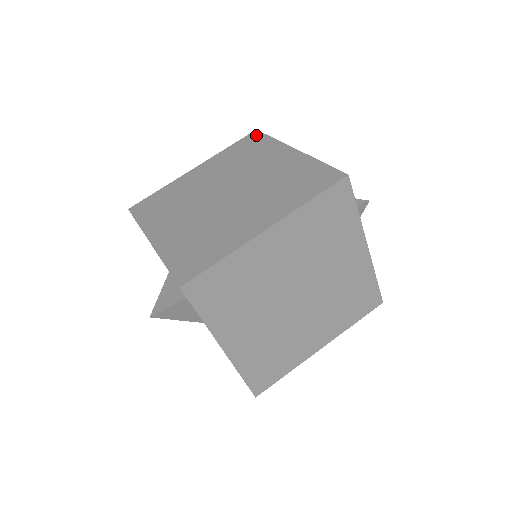
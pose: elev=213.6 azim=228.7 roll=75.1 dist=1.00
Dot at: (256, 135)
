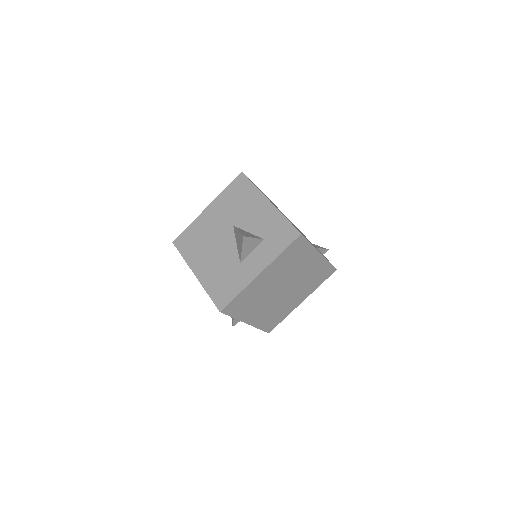
Dot at: (301, 241)
